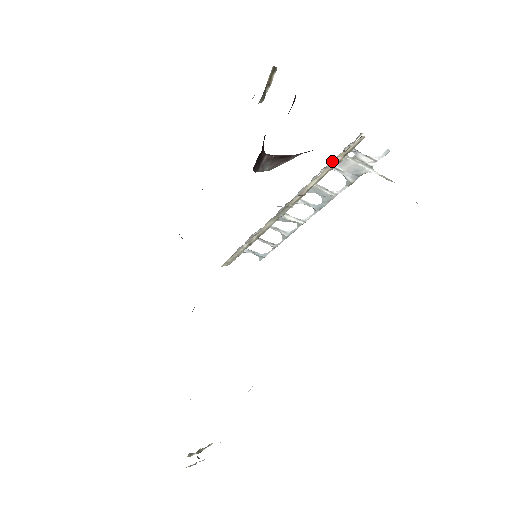
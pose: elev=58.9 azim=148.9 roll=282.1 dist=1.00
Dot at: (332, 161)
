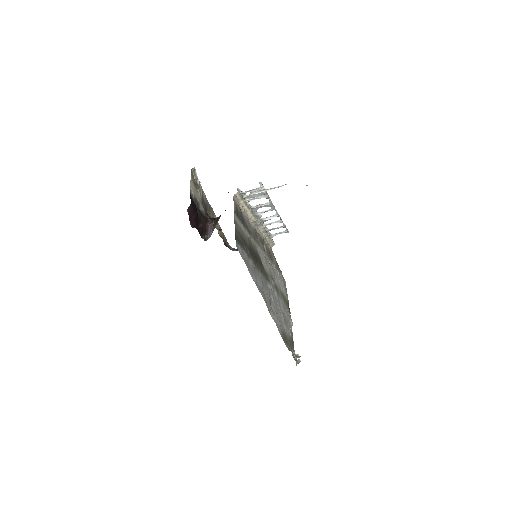
Dot at: (245, 199)
